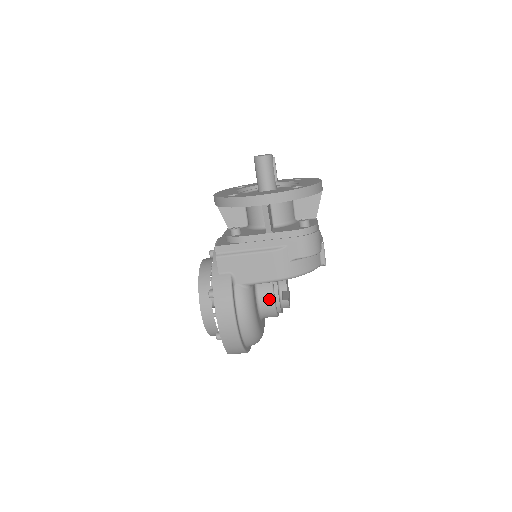
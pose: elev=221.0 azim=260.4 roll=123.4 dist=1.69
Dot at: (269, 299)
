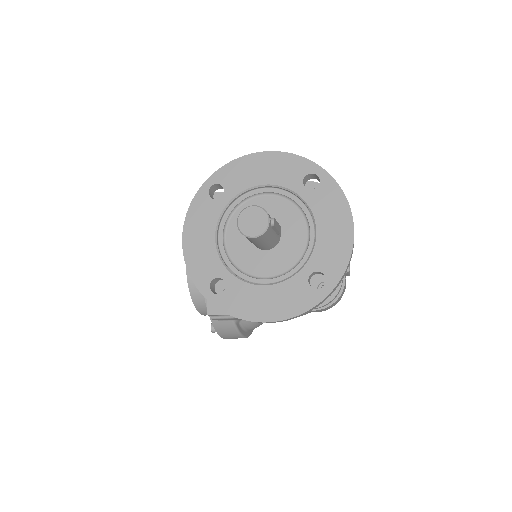
Dot at: occluded
